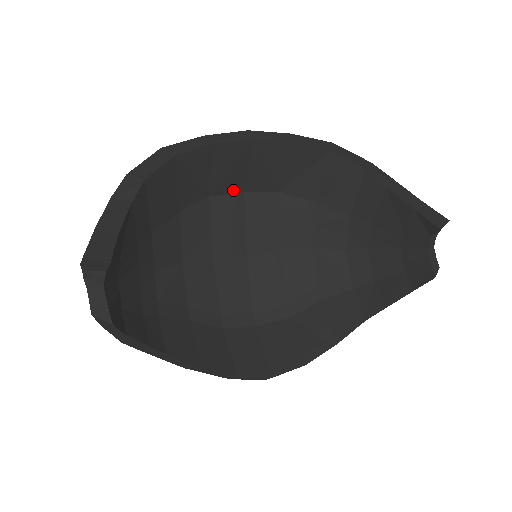
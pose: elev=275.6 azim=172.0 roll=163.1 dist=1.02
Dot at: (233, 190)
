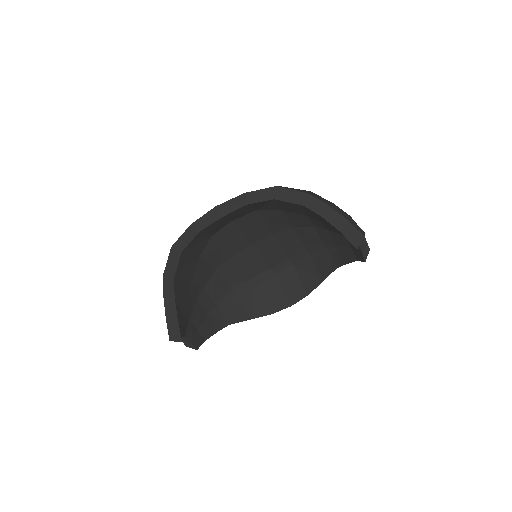
Dot at: (225, 225)
